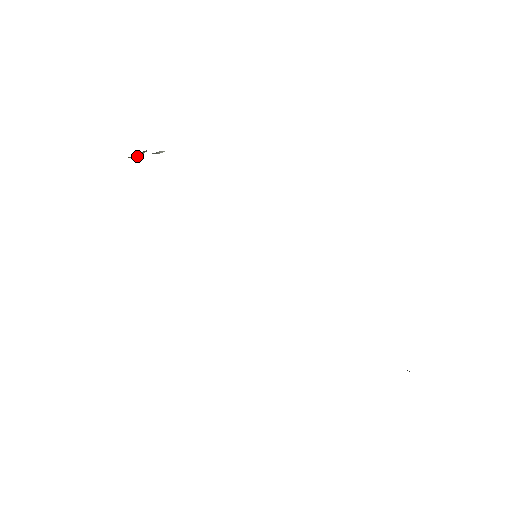
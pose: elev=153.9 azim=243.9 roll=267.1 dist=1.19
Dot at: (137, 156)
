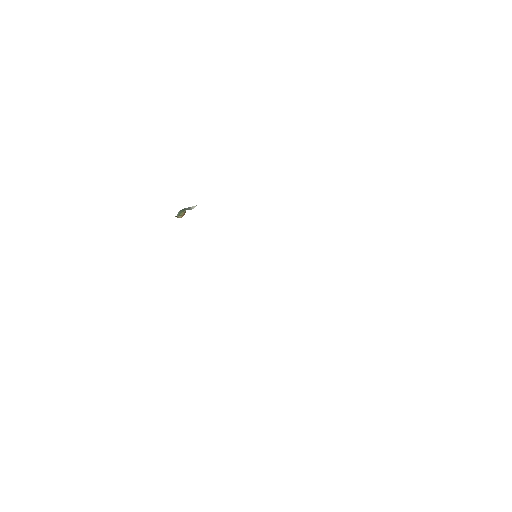
Dot at: (180, 214)
